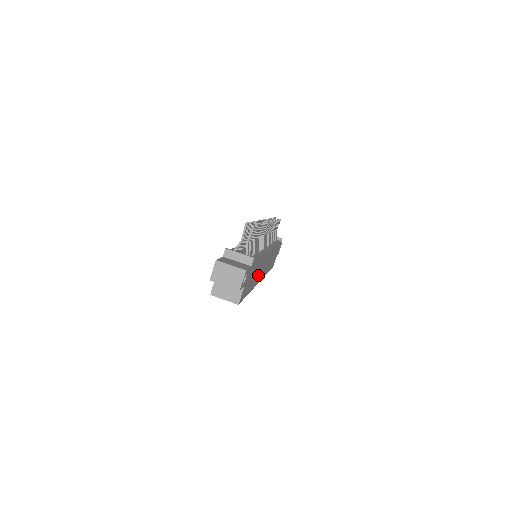
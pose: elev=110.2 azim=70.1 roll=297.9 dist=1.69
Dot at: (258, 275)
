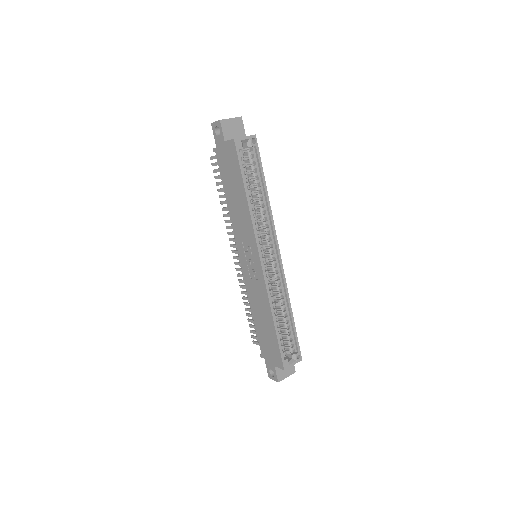
Dot at: occluded
